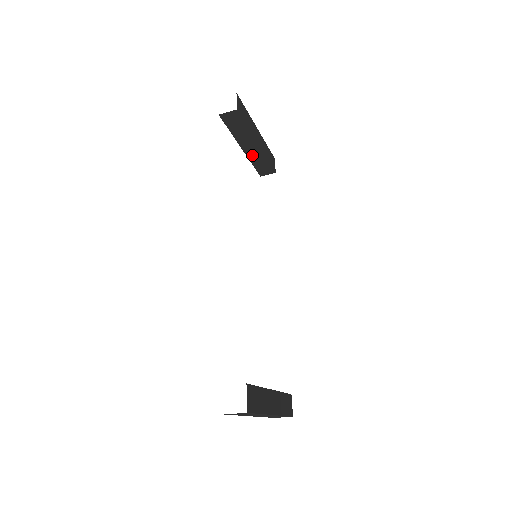
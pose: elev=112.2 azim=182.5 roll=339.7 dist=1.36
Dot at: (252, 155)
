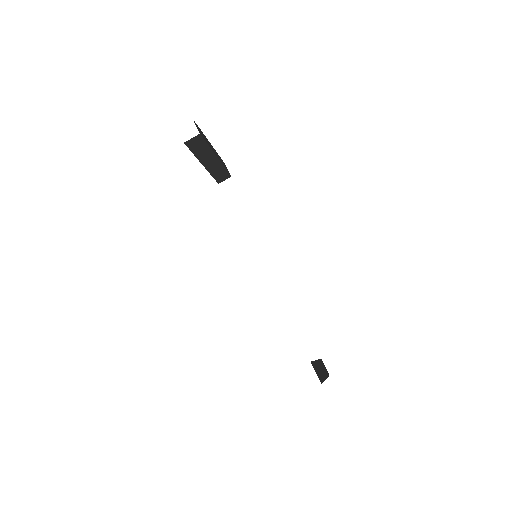
Dot at: (211, 168)
